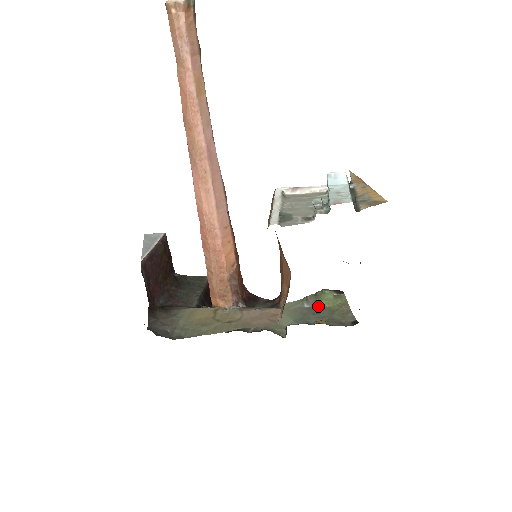
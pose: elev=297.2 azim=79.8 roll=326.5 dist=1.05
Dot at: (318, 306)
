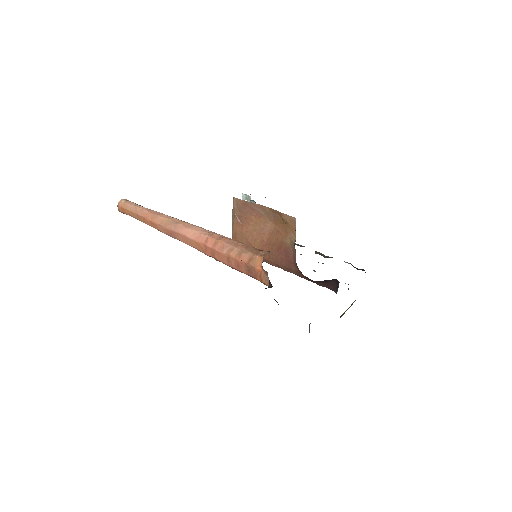
Dot at: occluded
